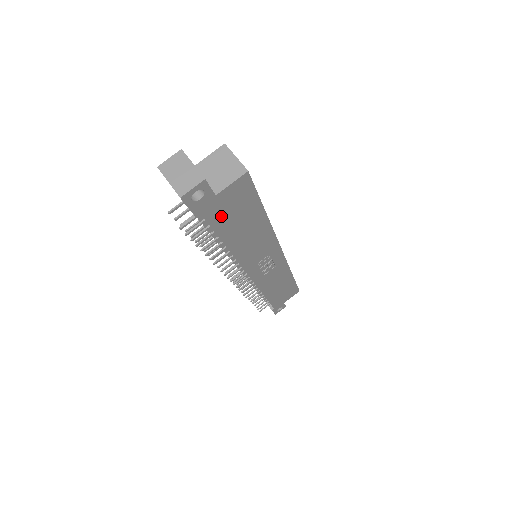
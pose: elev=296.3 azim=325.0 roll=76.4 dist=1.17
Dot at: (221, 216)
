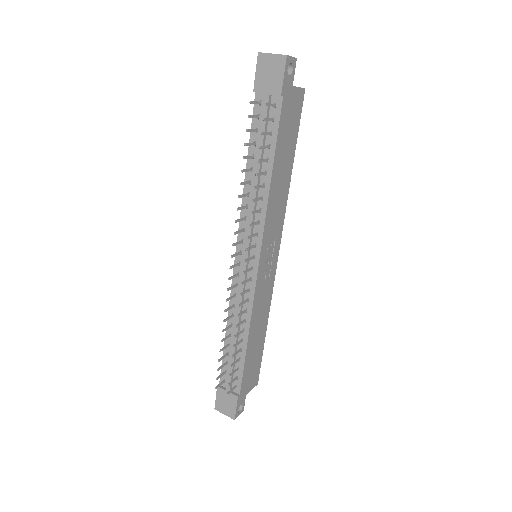
Dot at: (285, 118)
